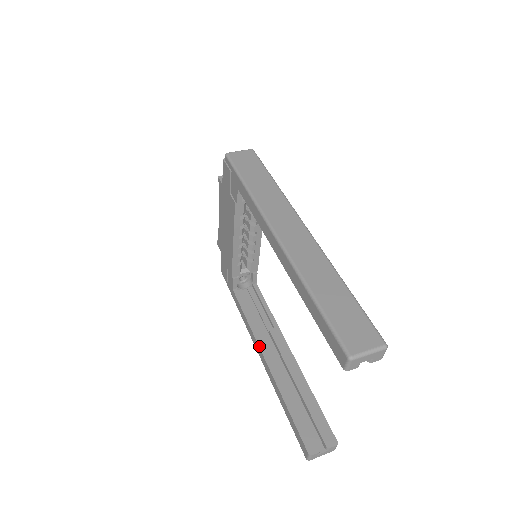
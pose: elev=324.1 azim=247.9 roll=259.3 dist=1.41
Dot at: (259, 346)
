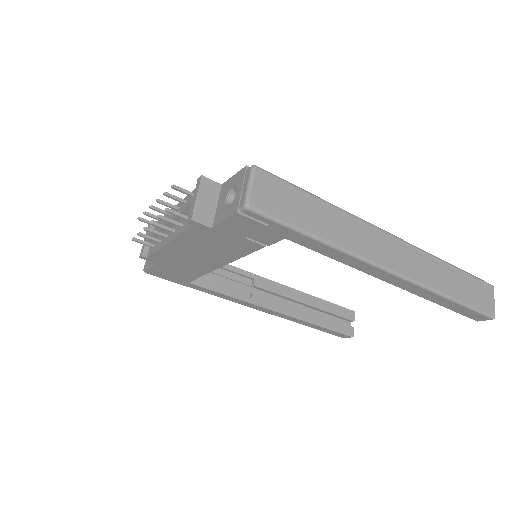
Dot at: (264, 308)
